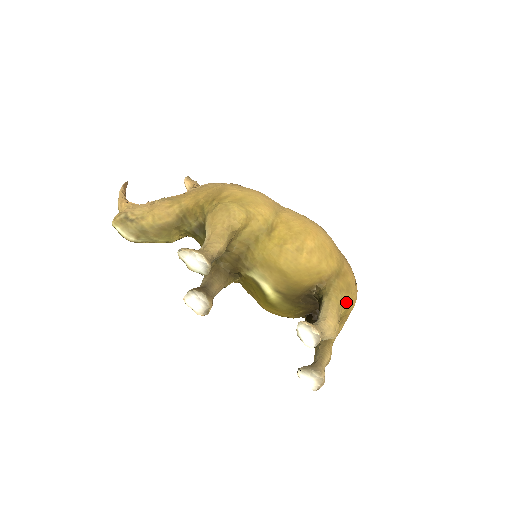
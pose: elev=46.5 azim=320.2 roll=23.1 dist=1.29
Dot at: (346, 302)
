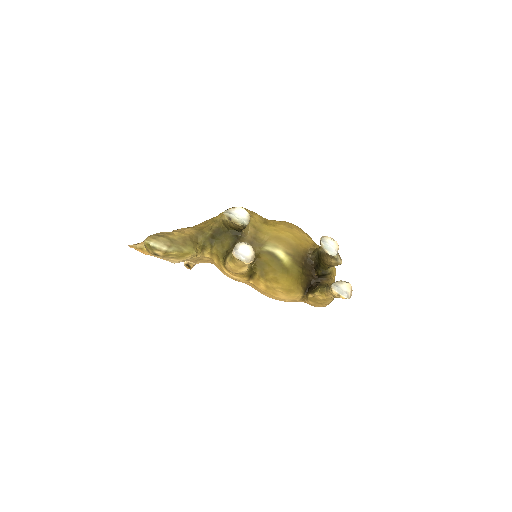
Dot at: occluded
